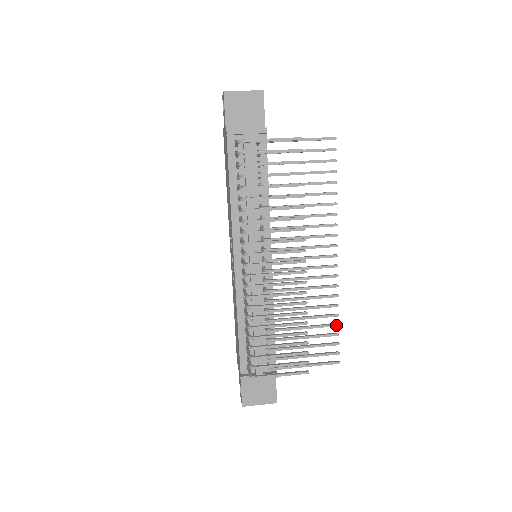
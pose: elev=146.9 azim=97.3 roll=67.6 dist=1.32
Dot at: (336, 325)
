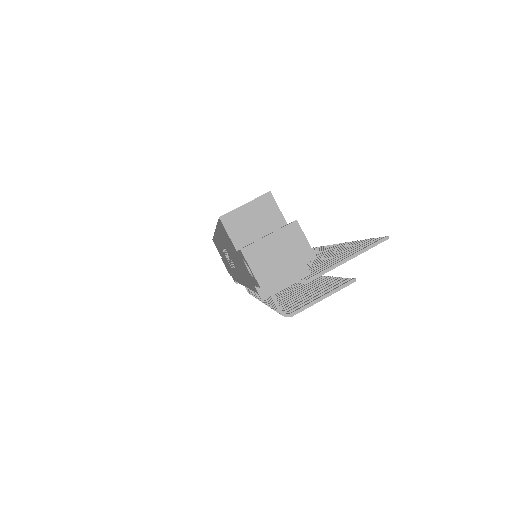
Dot at: occluded
